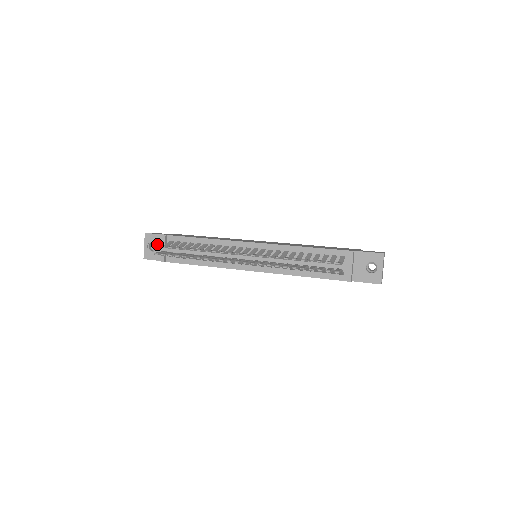
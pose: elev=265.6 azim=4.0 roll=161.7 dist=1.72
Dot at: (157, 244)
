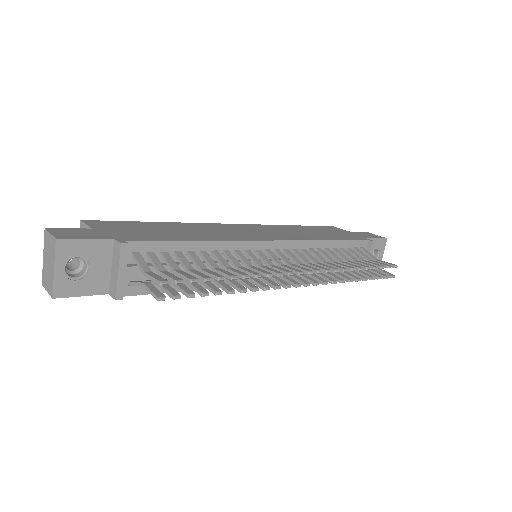
Dot at: (90, 261)
